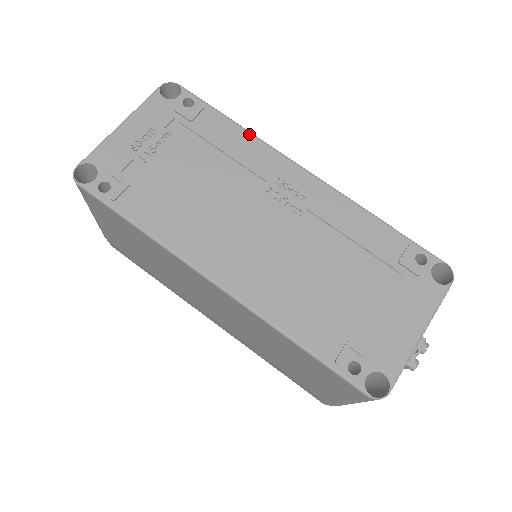
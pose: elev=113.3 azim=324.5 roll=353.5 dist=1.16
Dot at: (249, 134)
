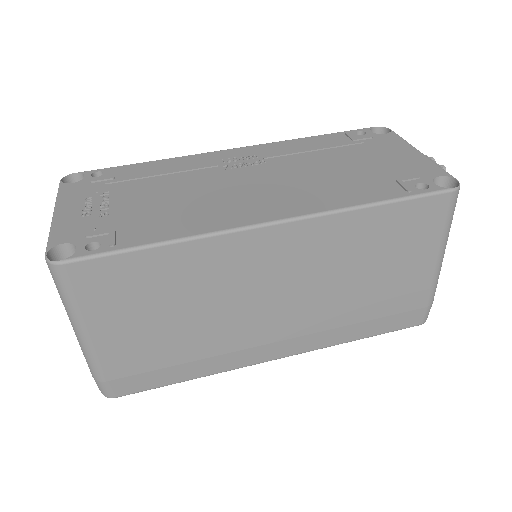
Dot at: (168, 159)
